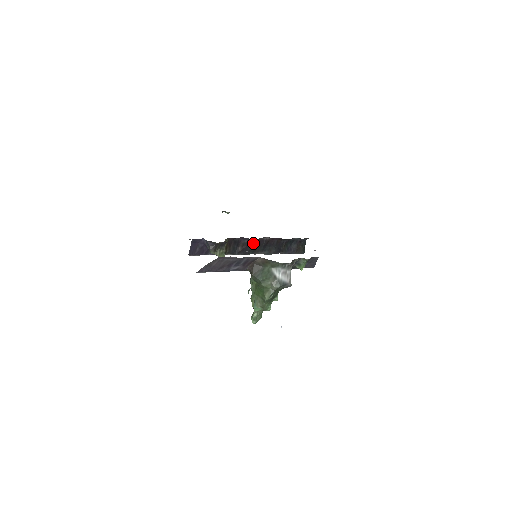
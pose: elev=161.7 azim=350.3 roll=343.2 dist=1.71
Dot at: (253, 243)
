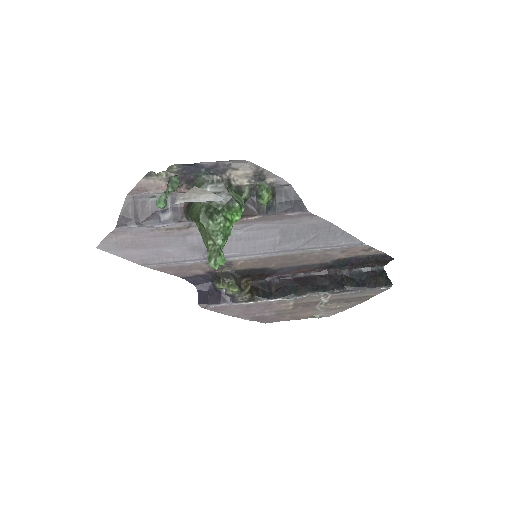
Dot at: (290, 282)
